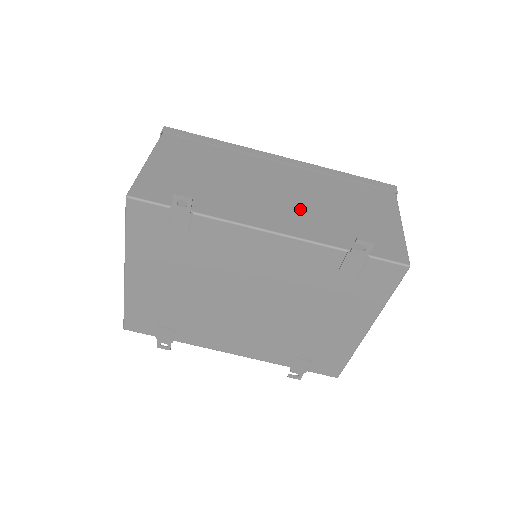
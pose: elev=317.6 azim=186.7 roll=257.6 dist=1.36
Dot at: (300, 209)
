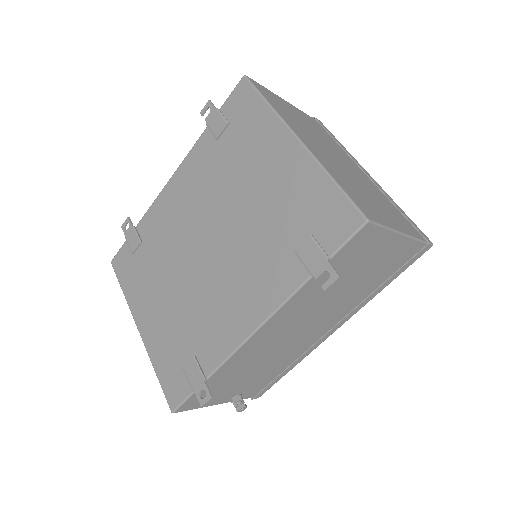
Dot at: occluded
